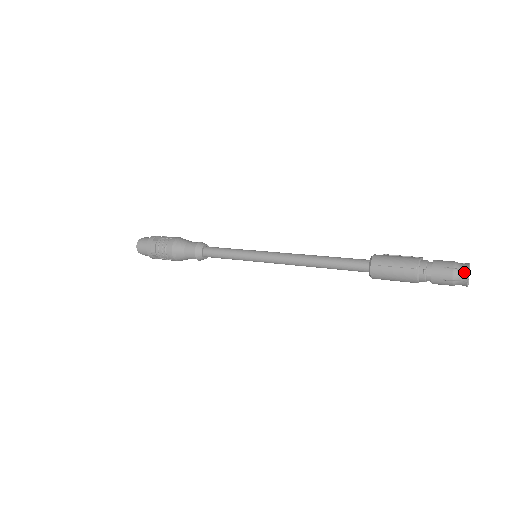
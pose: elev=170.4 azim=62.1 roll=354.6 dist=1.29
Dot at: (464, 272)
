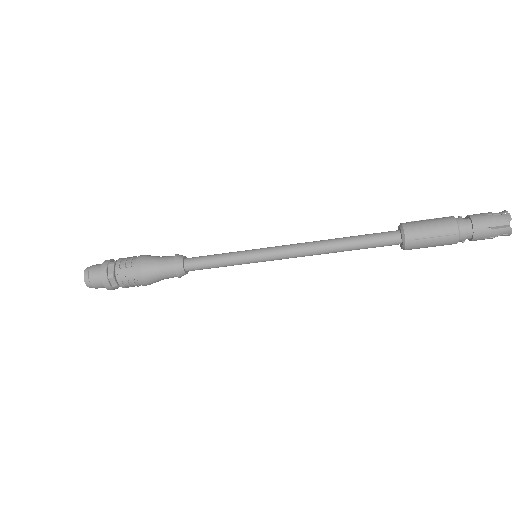
Dot at: (499, 212)
